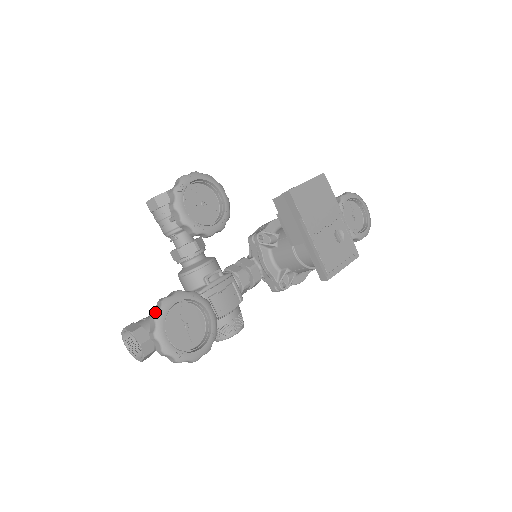
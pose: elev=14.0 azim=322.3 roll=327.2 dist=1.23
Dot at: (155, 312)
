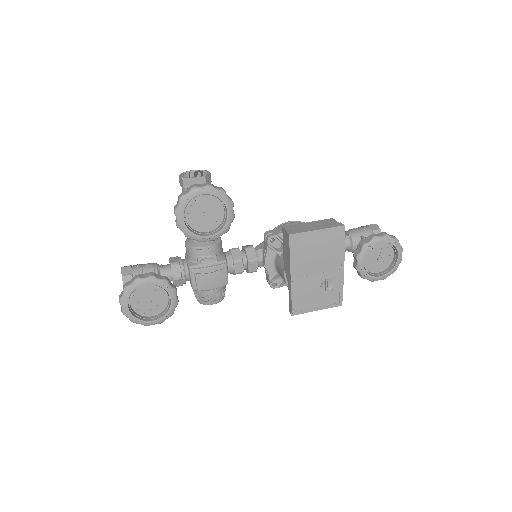
Dot at: (126, 285)
